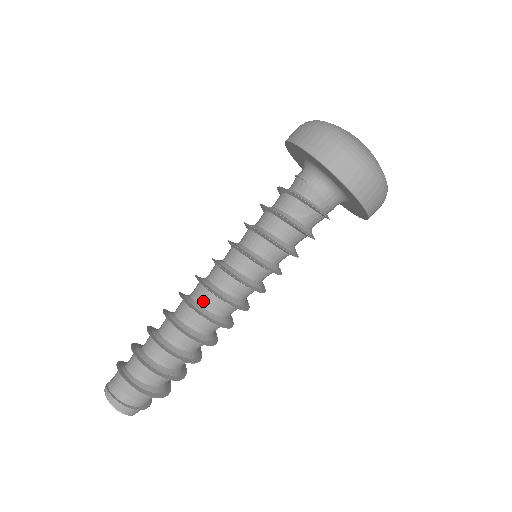
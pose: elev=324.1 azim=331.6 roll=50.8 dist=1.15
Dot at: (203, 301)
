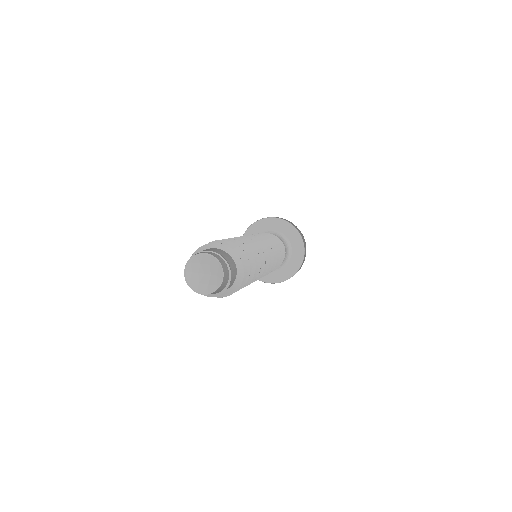
Dot at: occluded
